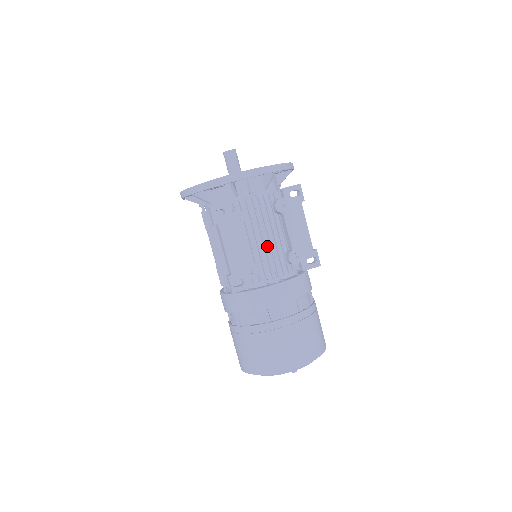
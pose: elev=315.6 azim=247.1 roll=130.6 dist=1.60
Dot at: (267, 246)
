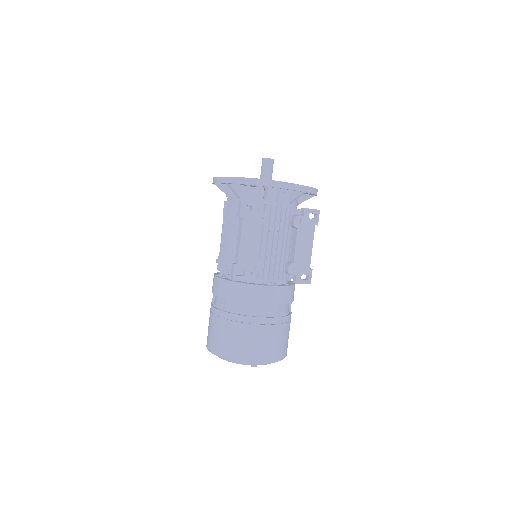
Dot at: (274, 251)
